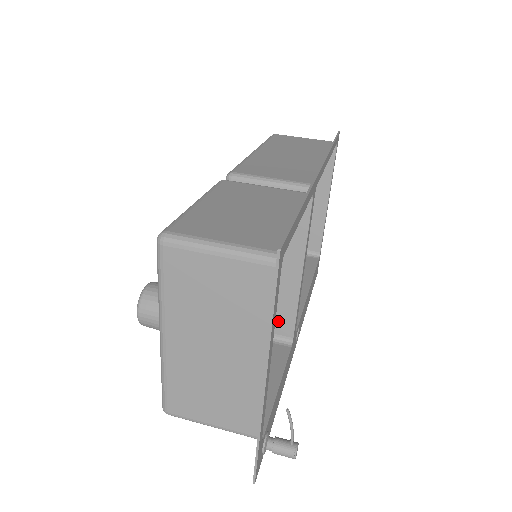
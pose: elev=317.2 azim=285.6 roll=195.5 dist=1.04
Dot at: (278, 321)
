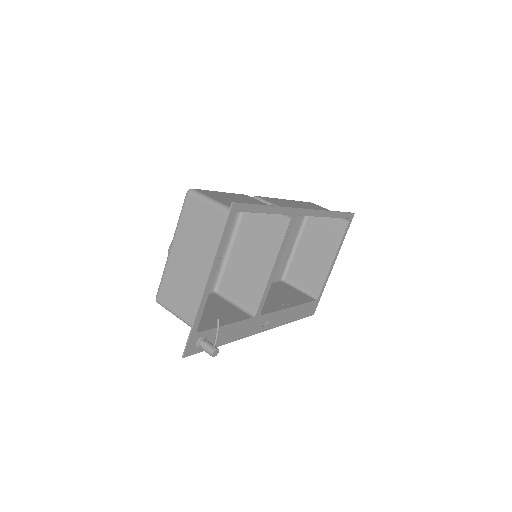
Dot at: (251, 298)
